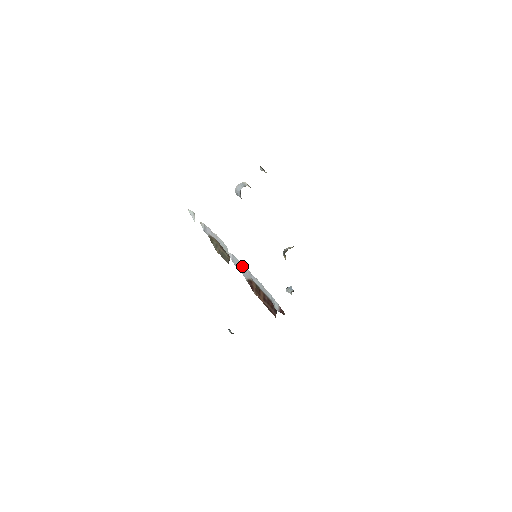
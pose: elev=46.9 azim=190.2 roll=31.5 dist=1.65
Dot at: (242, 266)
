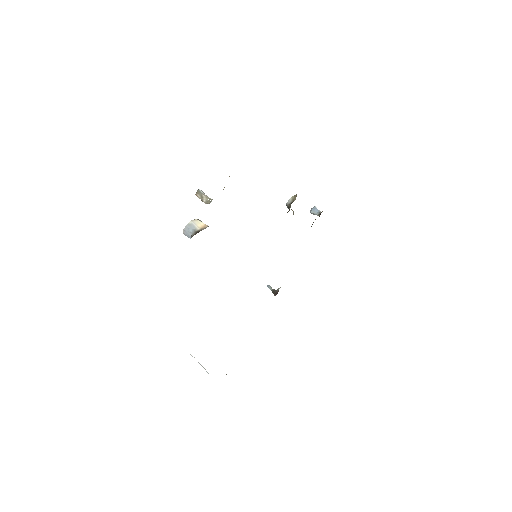
Dot at: occluded
